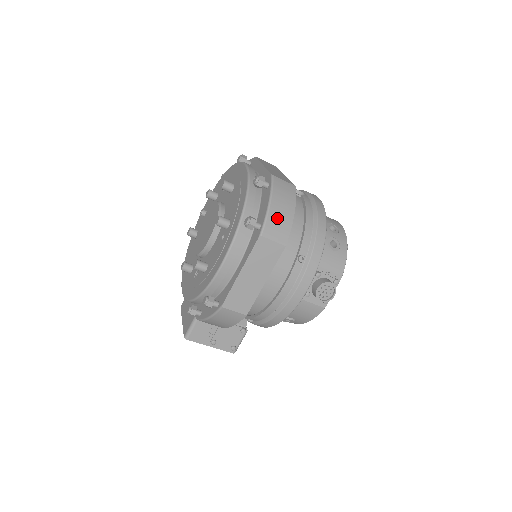
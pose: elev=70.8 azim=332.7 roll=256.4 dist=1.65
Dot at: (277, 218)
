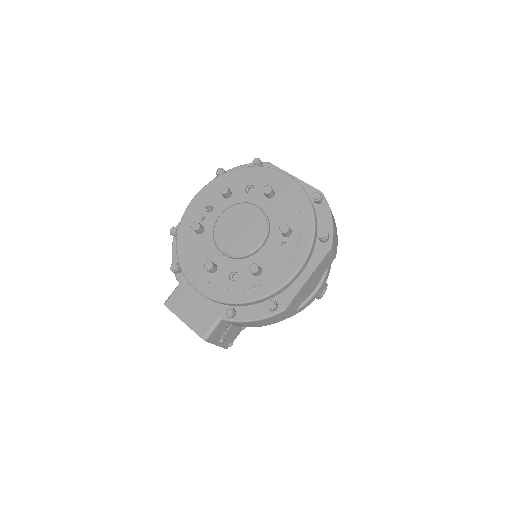
Dot at: (335, 233)
